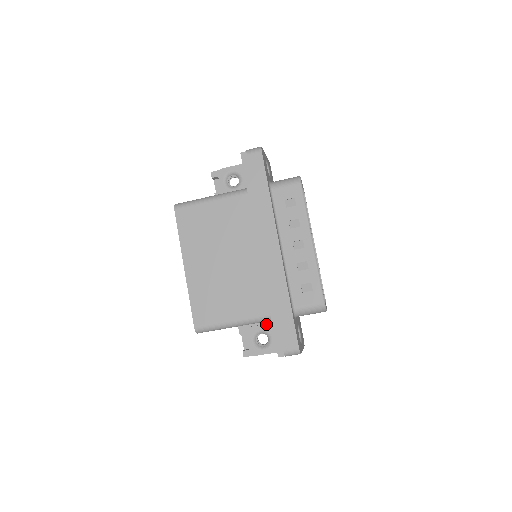
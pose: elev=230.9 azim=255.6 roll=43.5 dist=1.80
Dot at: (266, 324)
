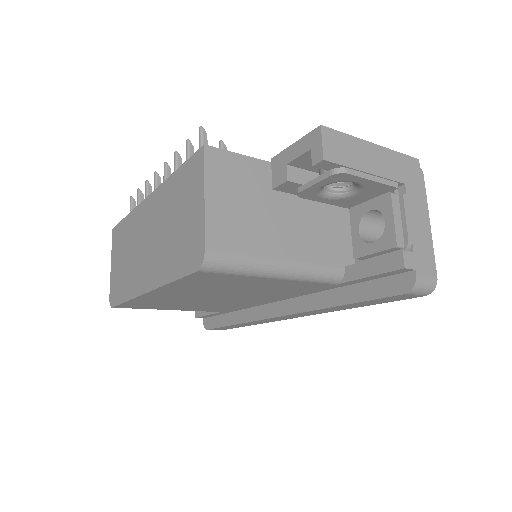
Dot at: occluded
